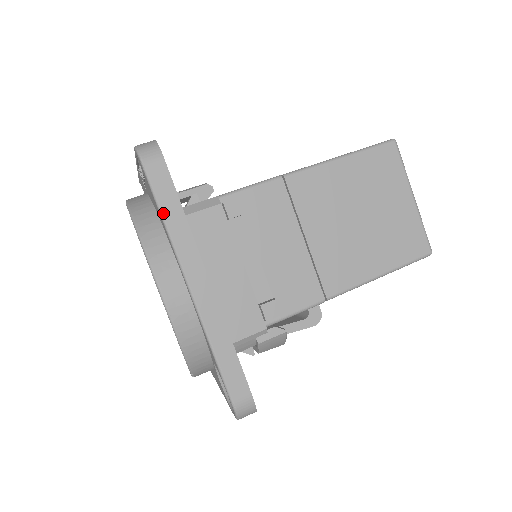
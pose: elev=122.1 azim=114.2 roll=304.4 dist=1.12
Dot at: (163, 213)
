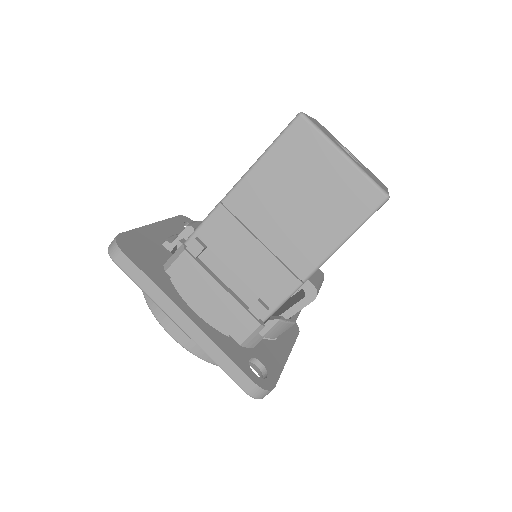
Dot at: (139, 286)
